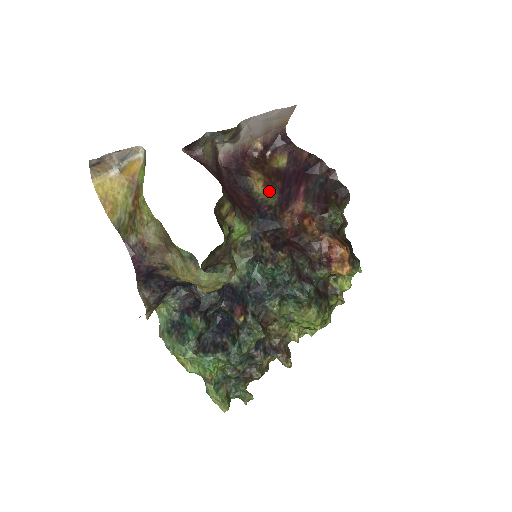
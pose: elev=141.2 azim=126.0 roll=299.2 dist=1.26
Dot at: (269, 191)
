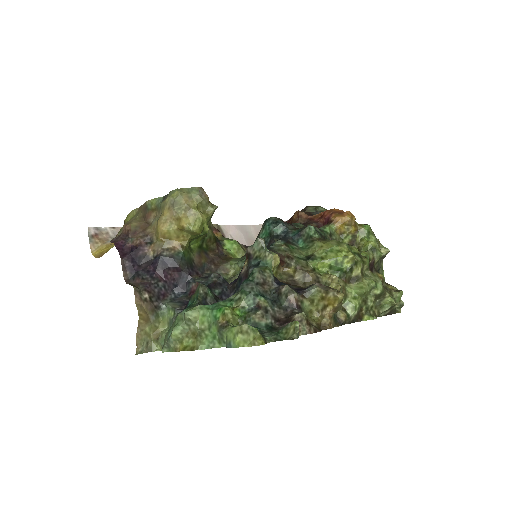
Dot at: occluded
